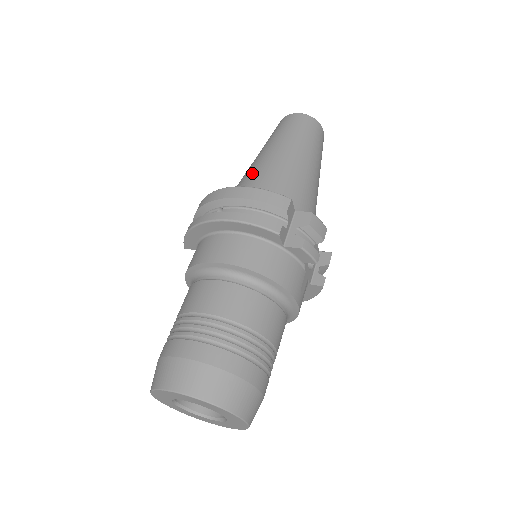
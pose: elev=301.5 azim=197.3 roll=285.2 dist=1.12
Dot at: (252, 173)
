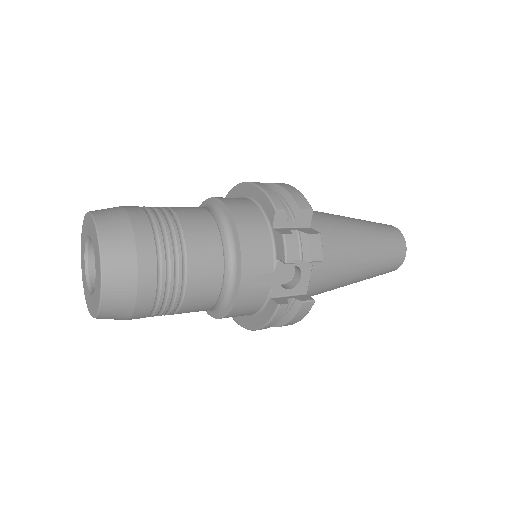
Dot at: occluded
